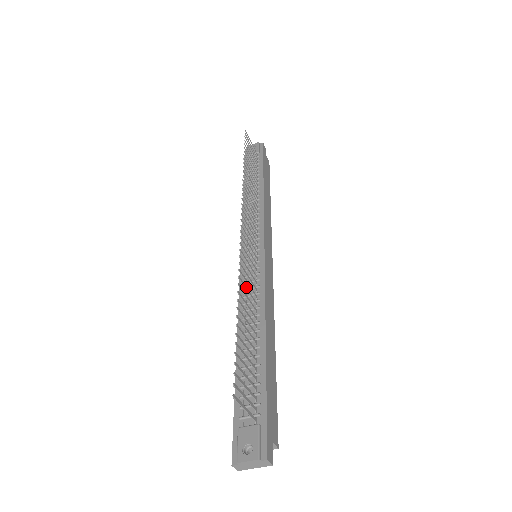
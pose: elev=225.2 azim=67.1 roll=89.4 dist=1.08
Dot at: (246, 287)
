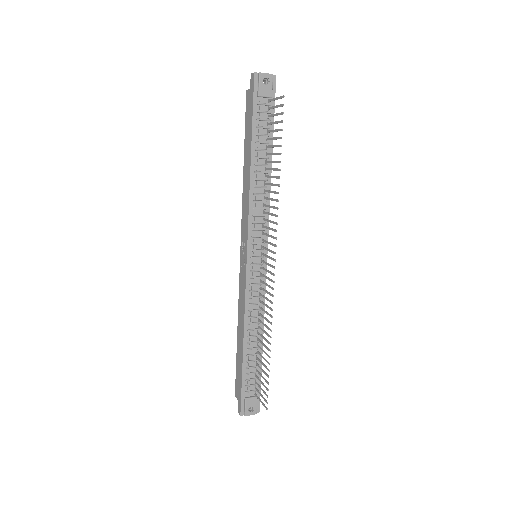
Dot at: (267, 319)
